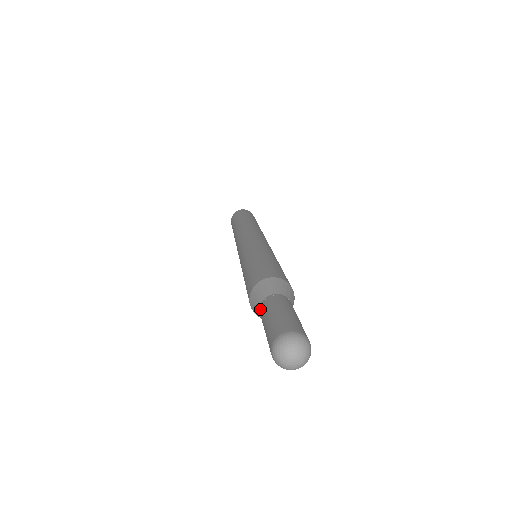
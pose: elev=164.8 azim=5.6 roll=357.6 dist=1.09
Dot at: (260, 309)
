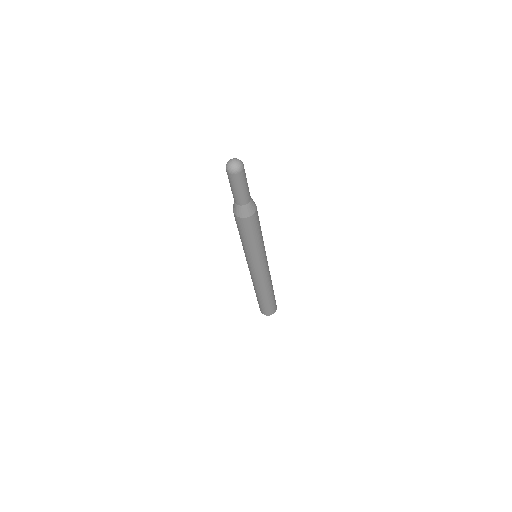
Dot at: occluded
